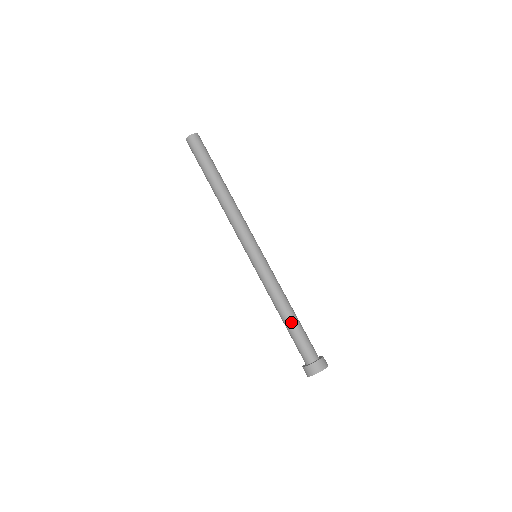
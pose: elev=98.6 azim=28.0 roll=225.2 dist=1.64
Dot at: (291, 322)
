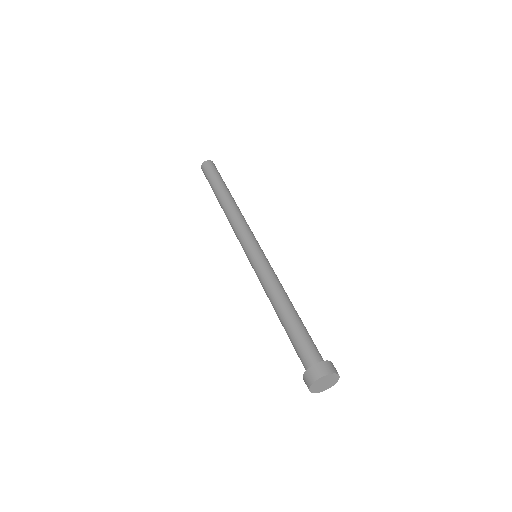
Dot at: (285, 320)
